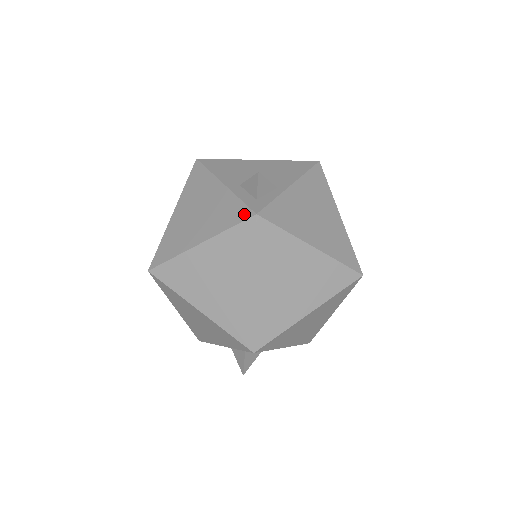
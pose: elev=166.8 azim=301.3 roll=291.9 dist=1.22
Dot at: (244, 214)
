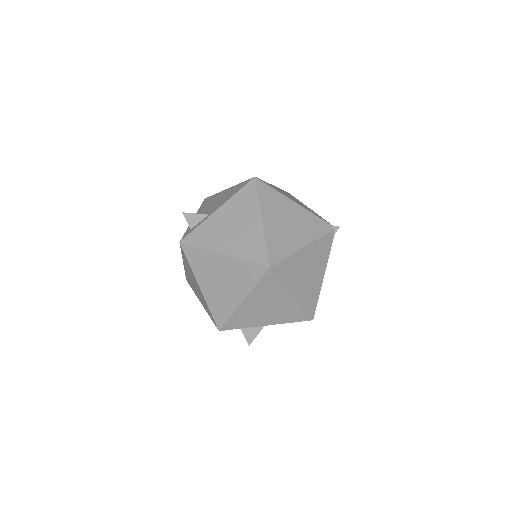
Dot at: occluded
